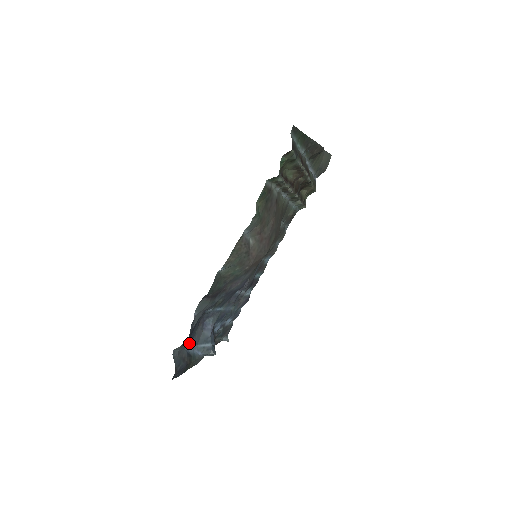
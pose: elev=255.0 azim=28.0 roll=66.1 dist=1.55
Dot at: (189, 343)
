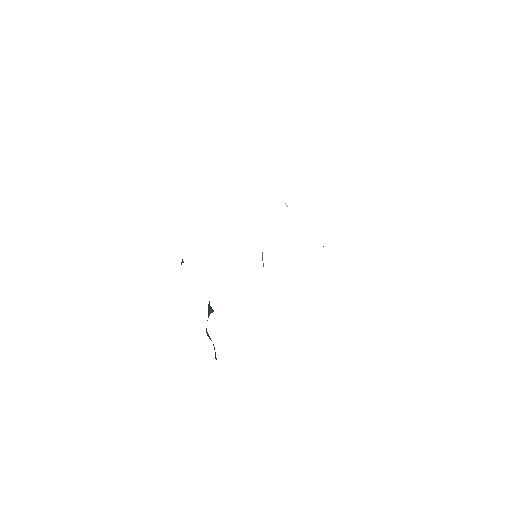
Dot at: occluded
